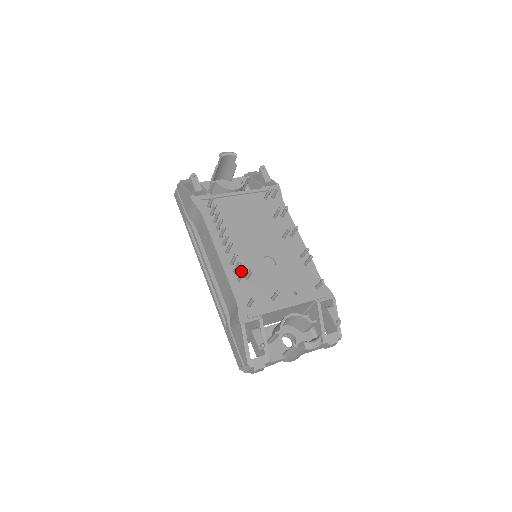
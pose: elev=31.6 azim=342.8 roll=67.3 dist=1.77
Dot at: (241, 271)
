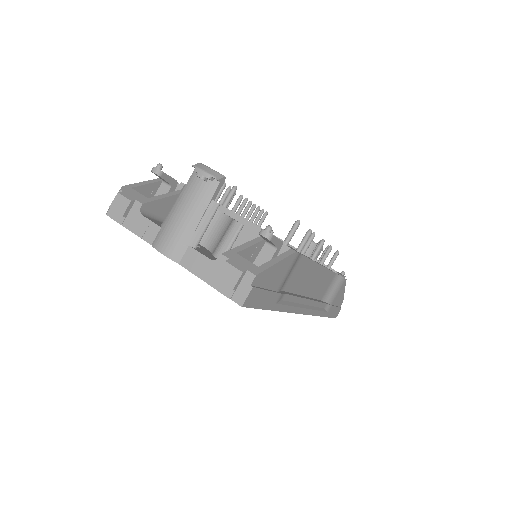
Dot at: (224, 184)
